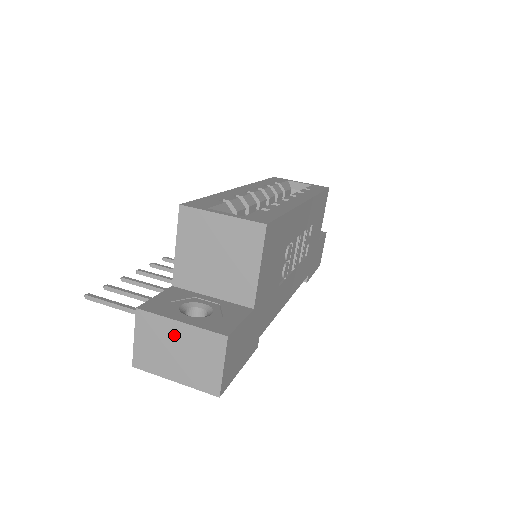
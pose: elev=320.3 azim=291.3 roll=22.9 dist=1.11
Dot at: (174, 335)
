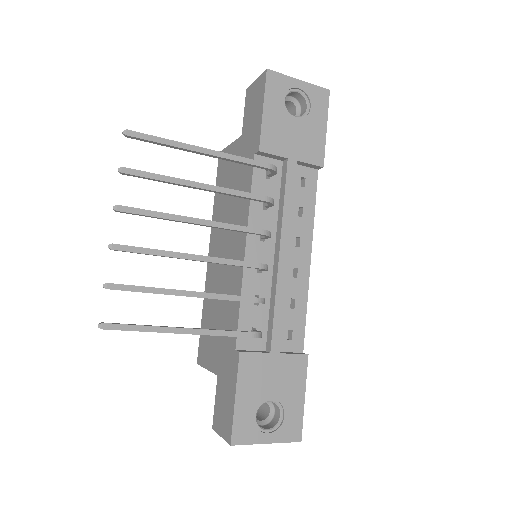
Dot at: occluded
